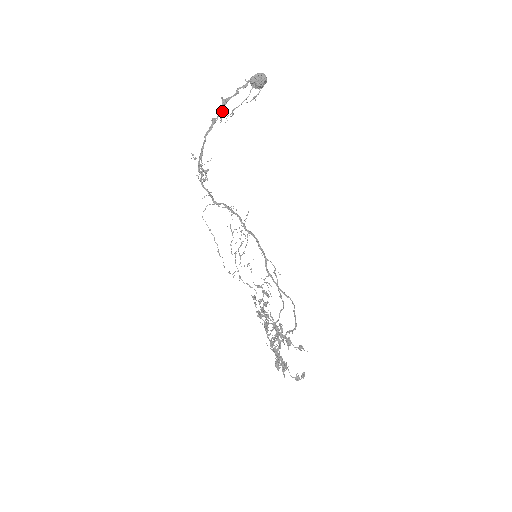
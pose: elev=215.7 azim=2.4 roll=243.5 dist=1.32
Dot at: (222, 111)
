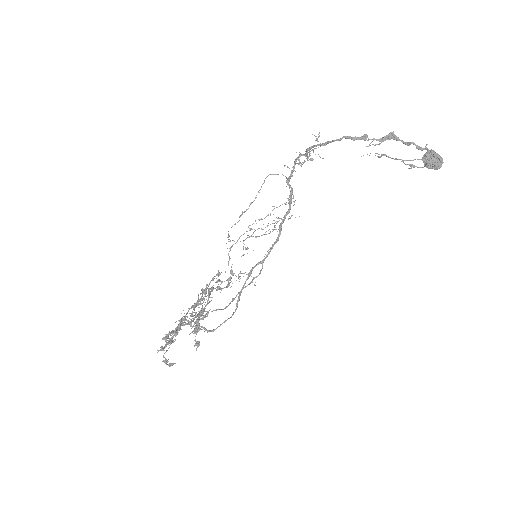
Dot at: (380, 140)
